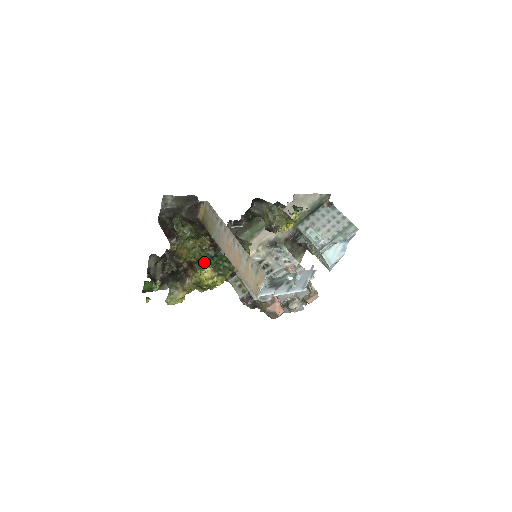
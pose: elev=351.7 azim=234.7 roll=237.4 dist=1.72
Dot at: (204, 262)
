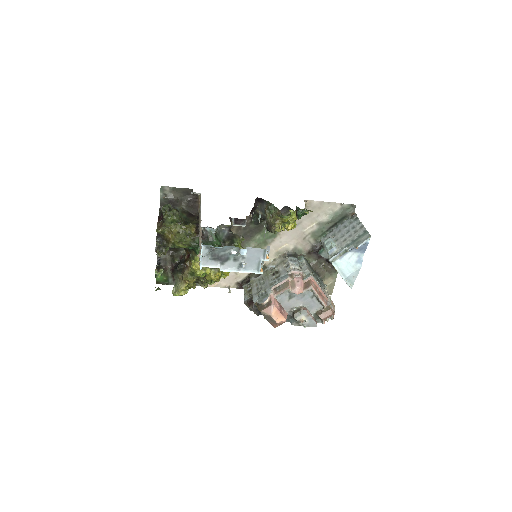
Dot at: (194, 251)
